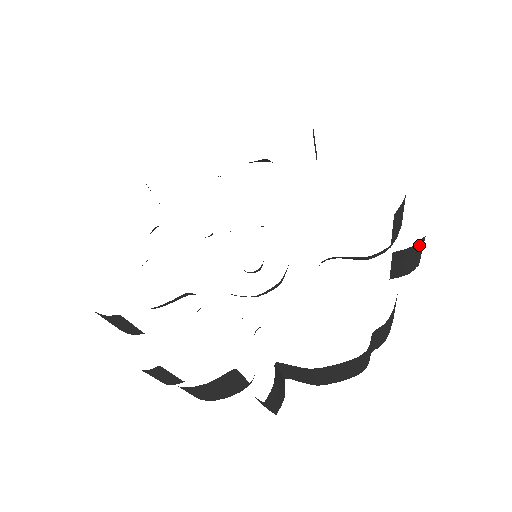
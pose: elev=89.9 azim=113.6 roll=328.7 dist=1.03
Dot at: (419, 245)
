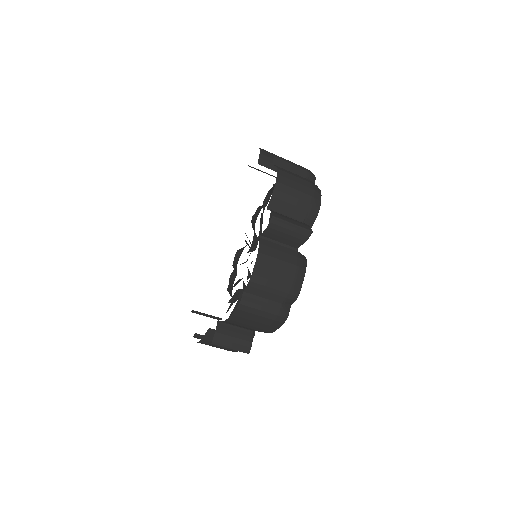
Dot at: (276, 223)
